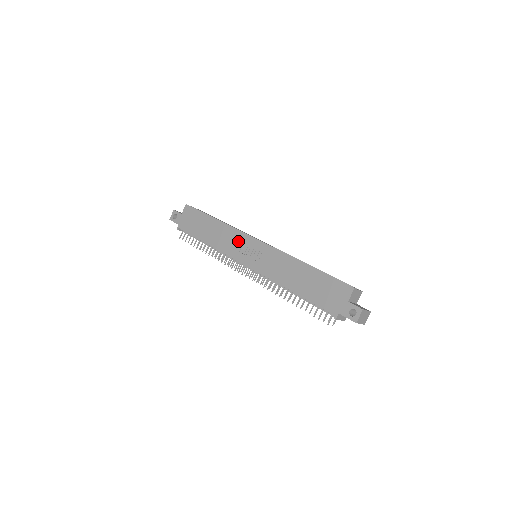
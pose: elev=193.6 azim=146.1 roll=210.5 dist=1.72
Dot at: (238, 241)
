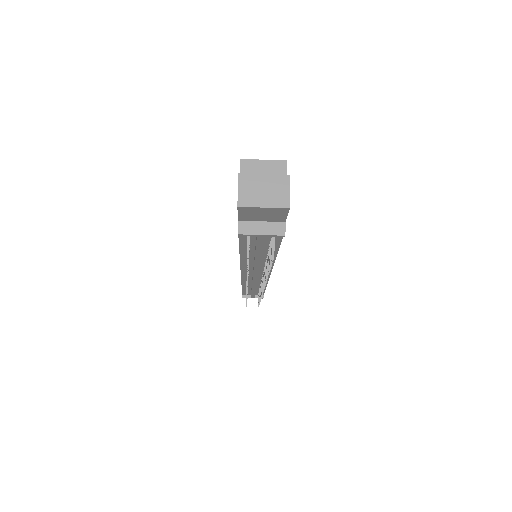
Dot at: occluded
